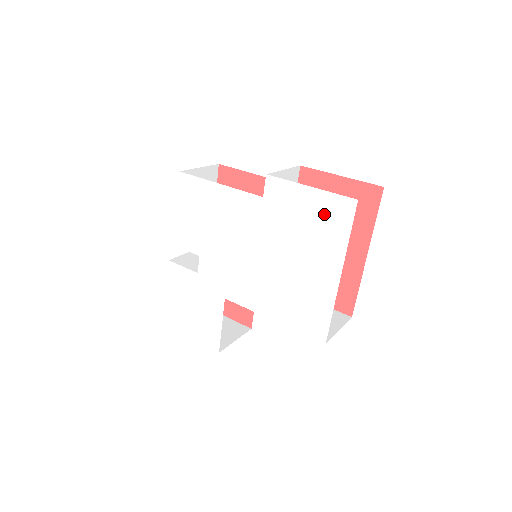
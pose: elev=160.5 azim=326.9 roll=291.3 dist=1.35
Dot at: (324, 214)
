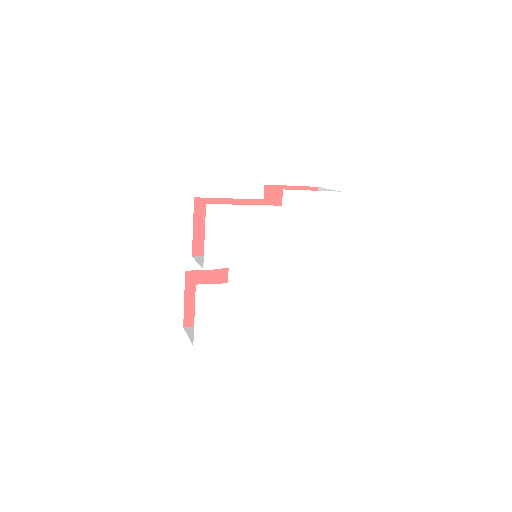
Dot at: (323, 206)
